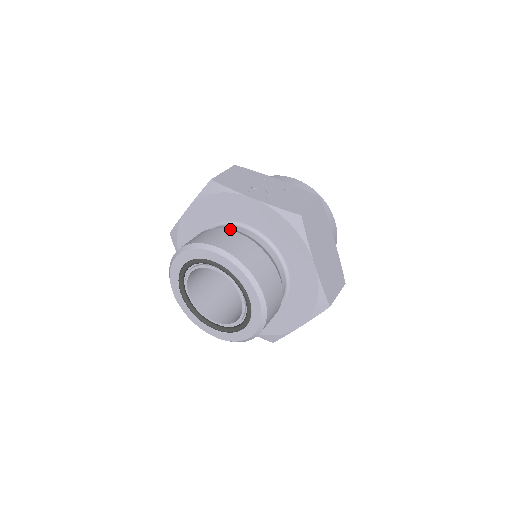
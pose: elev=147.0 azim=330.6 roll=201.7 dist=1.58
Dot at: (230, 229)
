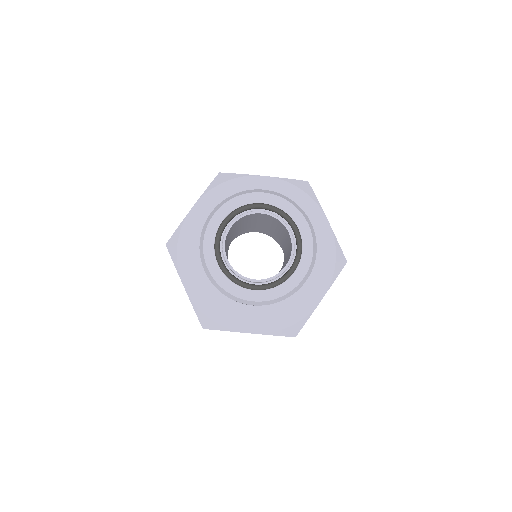
Dot at: occluded
